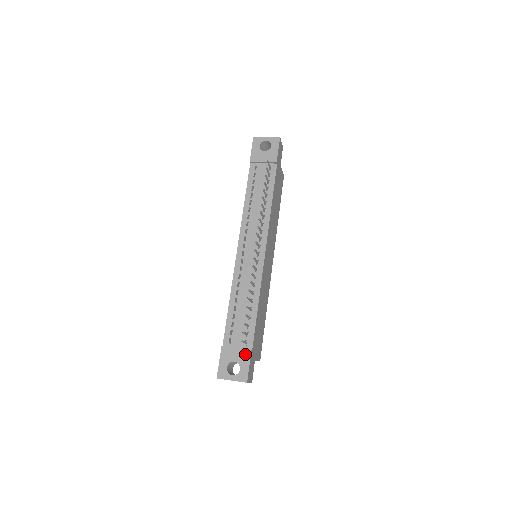
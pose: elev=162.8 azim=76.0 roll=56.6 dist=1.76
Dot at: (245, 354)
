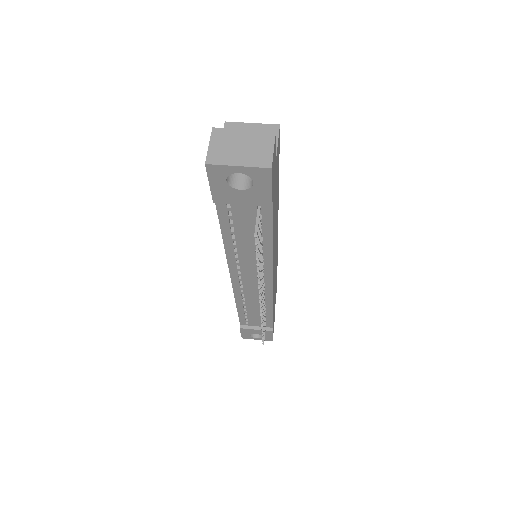
Dot at: (266, 333)
